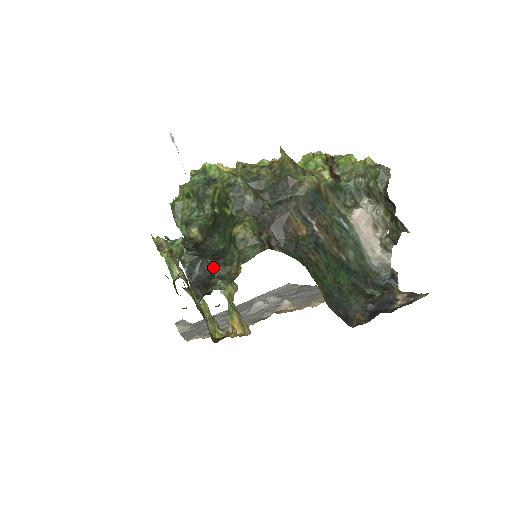
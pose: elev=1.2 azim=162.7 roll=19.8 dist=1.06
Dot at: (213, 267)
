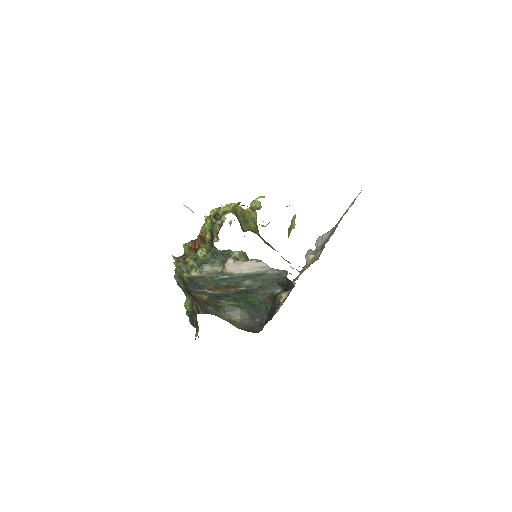
Dot at: occluded
